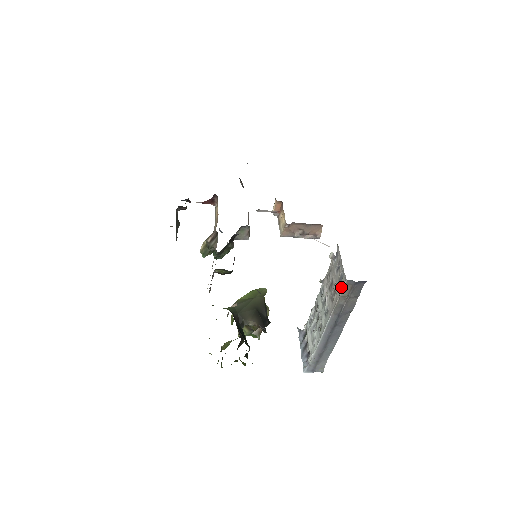
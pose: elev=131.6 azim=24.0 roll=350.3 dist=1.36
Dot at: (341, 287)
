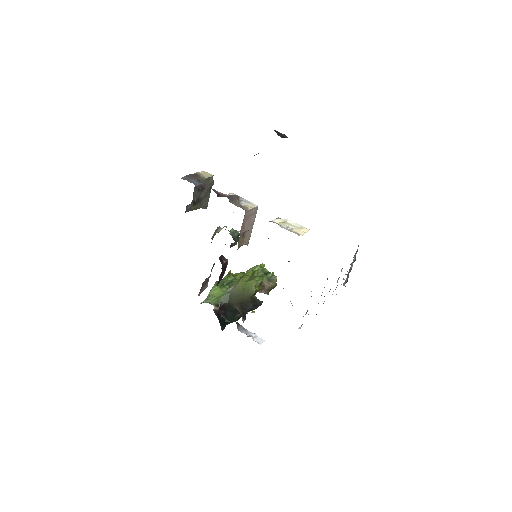
Dot at: occluded
